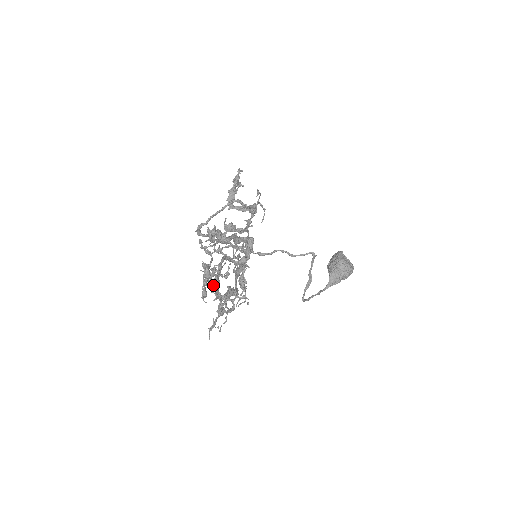
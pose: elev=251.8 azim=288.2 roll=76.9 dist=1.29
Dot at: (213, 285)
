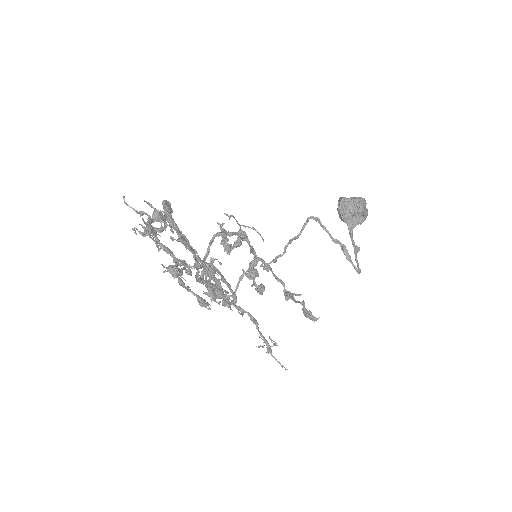
Dot at: occluded
